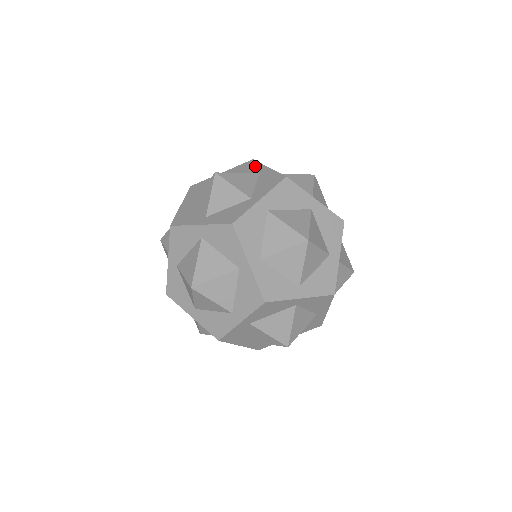
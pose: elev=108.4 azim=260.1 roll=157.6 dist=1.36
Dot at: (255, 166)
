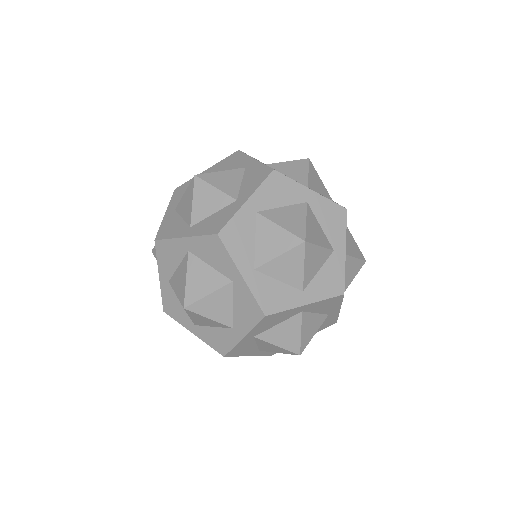
Dot at: occluded
